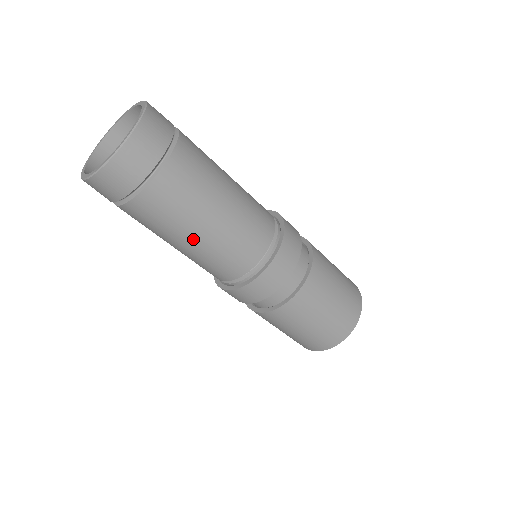
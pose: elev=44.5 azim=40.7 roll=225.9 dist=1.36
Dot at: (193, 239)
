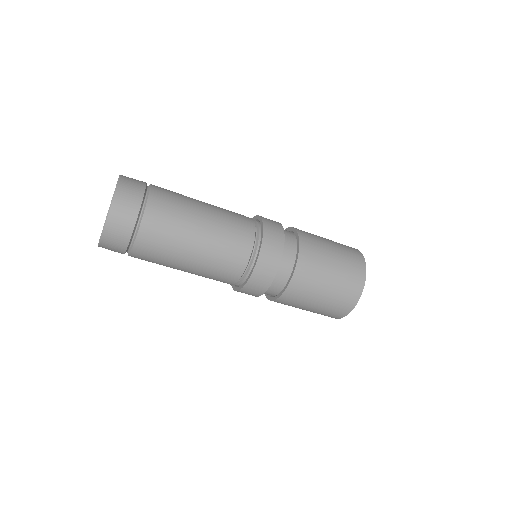
Dot at: (181, 270)
